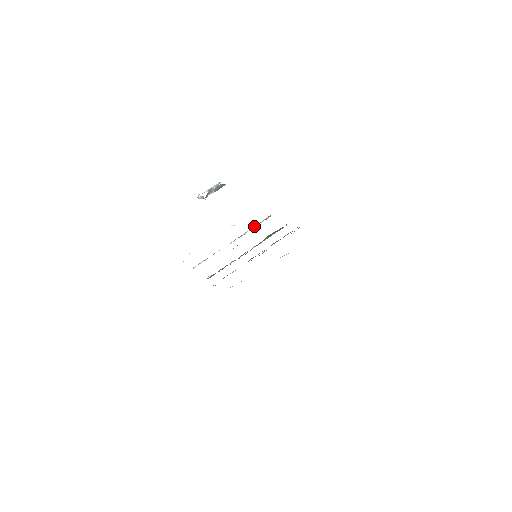
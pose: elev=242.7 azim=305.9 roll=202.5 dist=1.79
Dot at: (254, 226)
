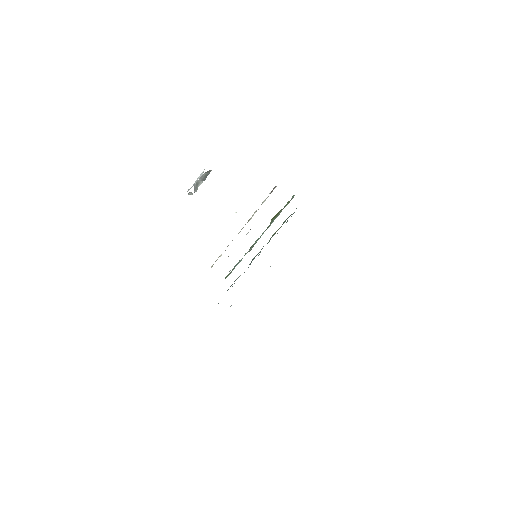
Dot at: (261, 204)
